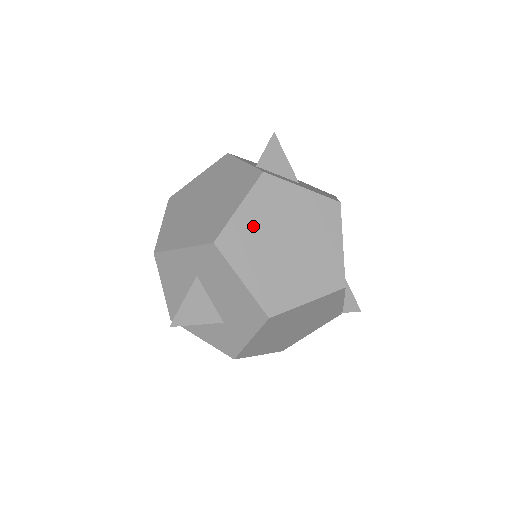
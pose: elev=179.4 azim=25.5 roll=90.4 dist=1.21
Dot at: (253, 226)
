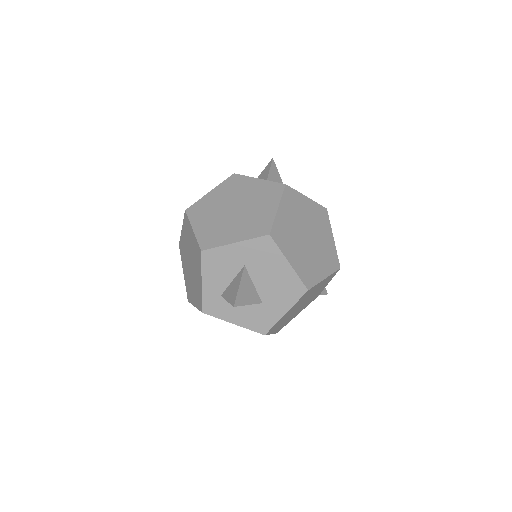
Dot at: (288, 223)
